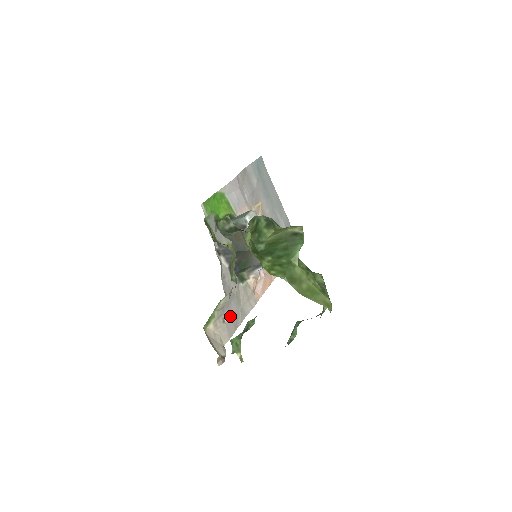
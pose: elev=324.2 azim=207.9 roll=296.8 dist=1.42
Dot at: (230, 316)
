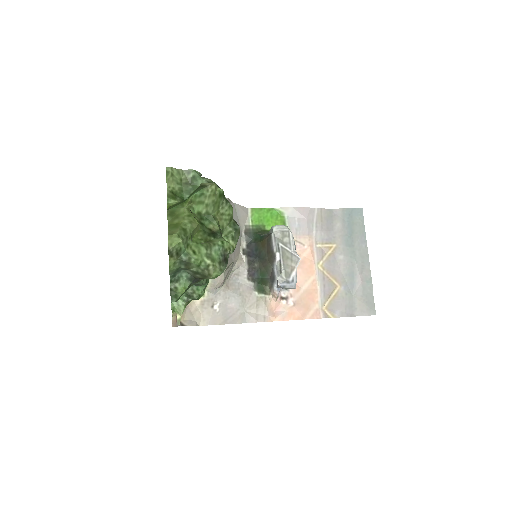
Dot at: (224, 308)
